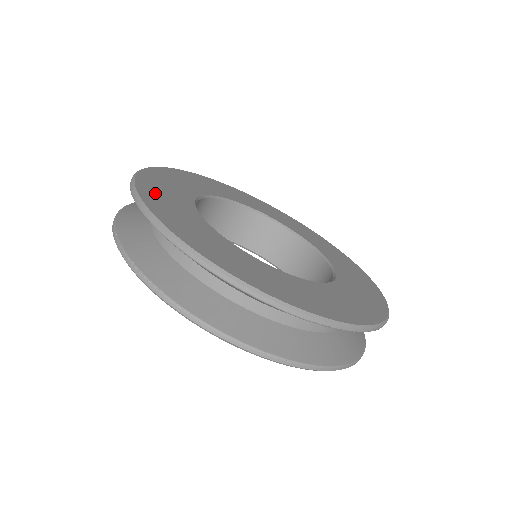
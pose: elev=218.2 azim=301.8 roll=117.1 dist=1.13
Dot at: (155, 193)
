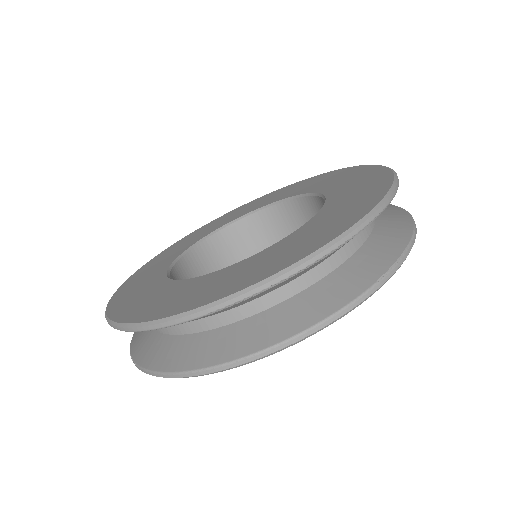
Dot at: (134, 281)
